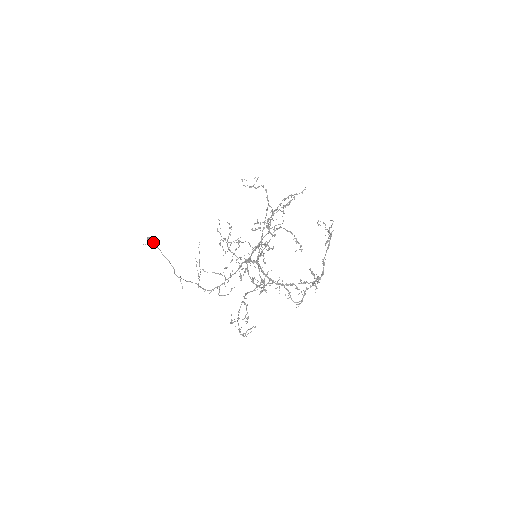
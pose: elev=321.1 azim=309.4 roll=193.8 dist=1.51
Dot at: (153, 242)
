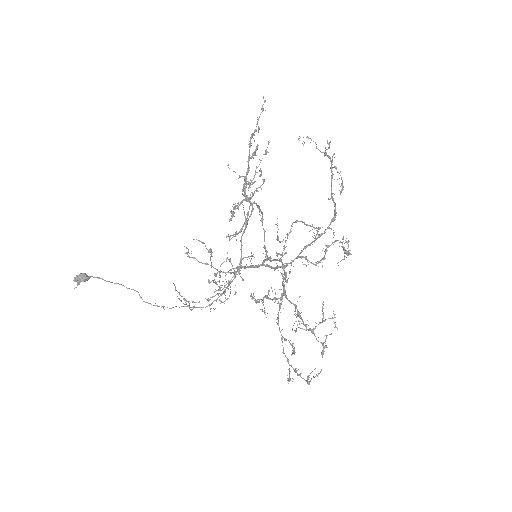
Dot at: (86, 280)
